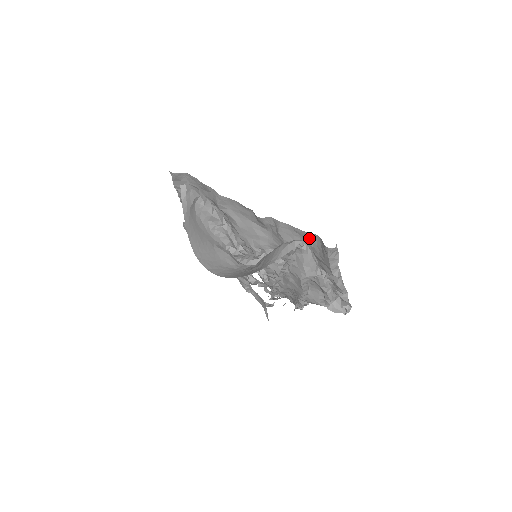
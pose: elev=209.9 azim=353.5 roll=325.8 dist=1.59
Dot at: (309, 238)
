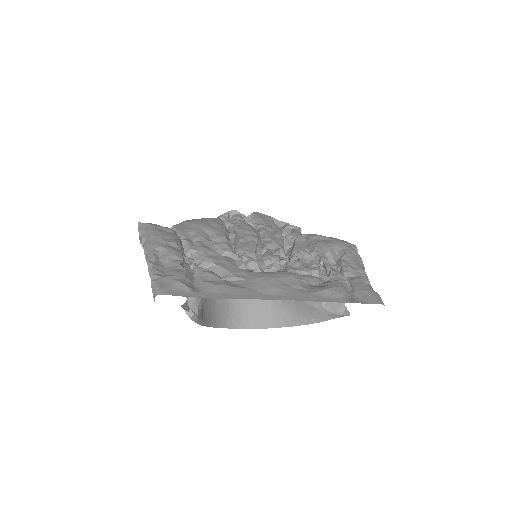
Dot at: (348, 293)
